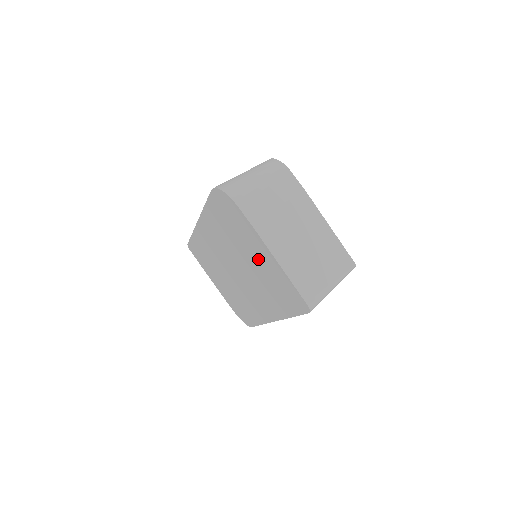
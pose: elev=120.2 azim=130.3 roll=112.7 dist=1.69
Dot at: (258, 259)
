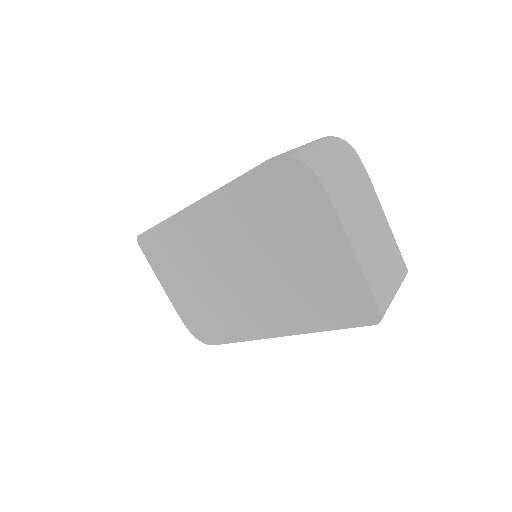
Dot at: (311, 255)
